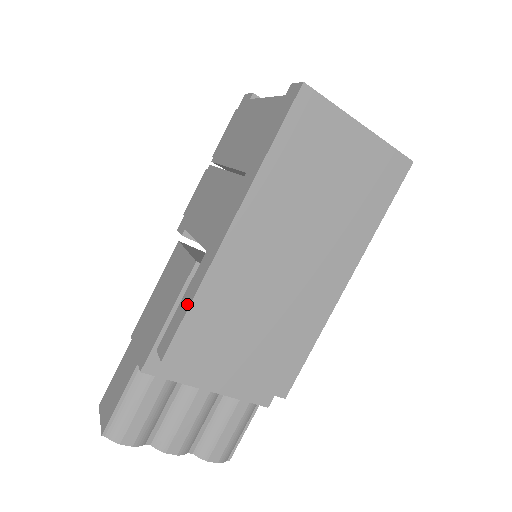
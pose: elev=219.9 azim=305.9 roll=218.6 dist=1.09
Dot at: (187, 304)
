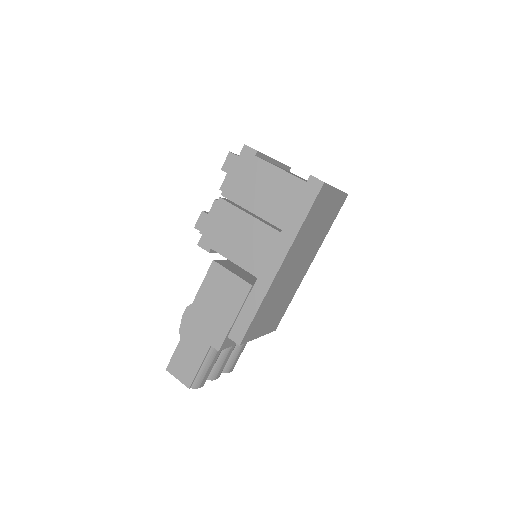
Dot at: (253, 312)
